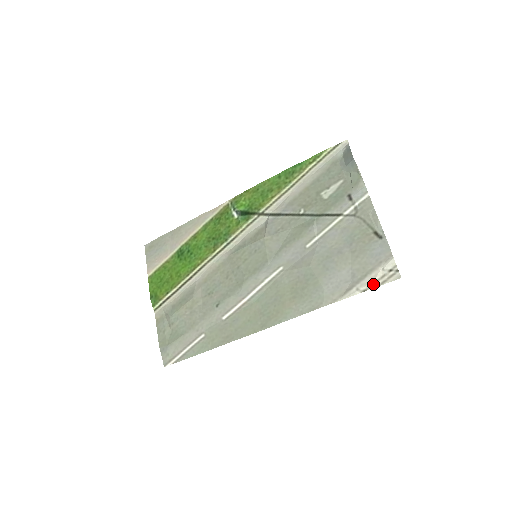
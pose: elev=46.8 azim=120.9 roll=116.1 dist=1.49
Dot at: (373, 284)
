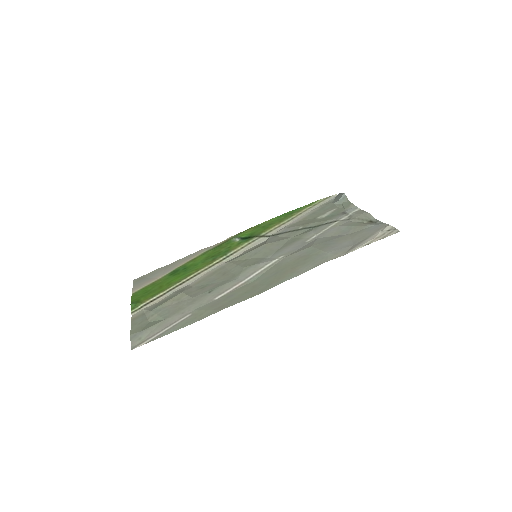
Dot at: (375, 239)
